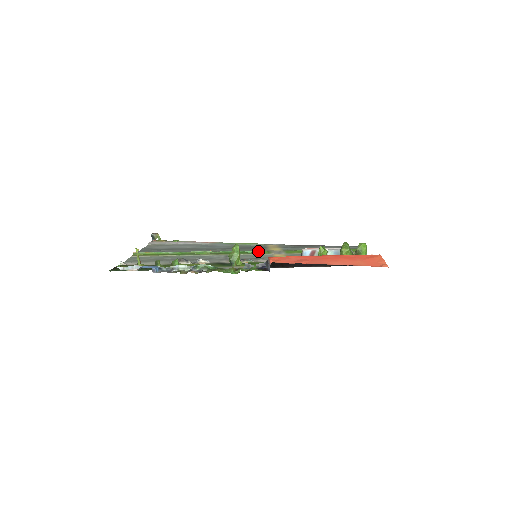
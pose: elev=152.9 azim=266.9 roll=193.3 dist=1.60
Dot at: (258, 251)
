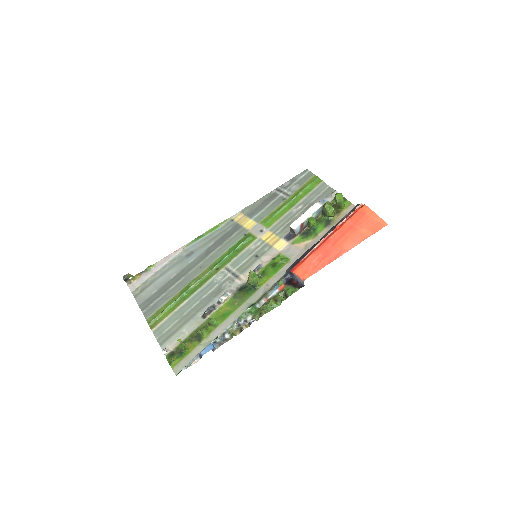
Dot at: (244, 242)
